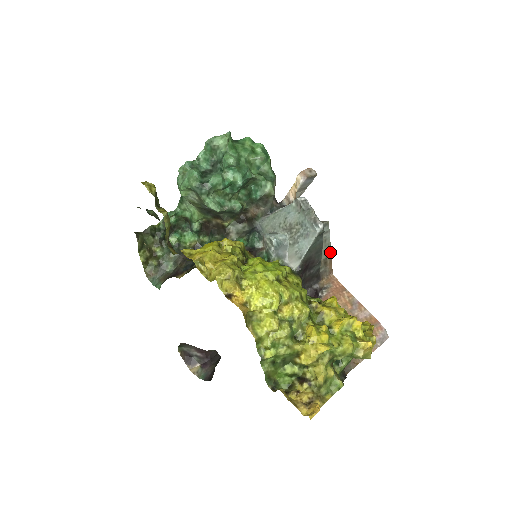
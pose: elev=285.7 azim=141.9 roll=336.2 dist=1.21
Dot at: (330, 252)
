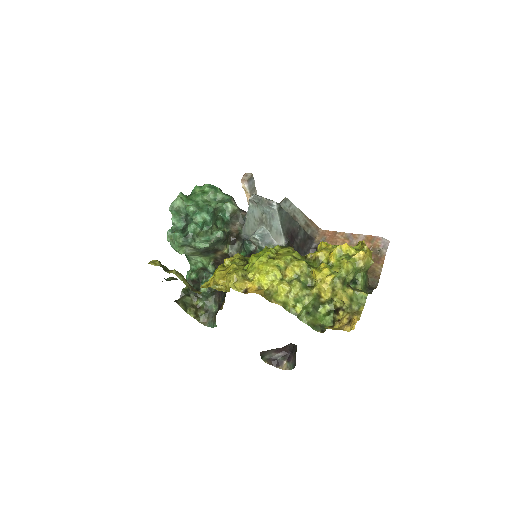
Dot at: (305, 216)
